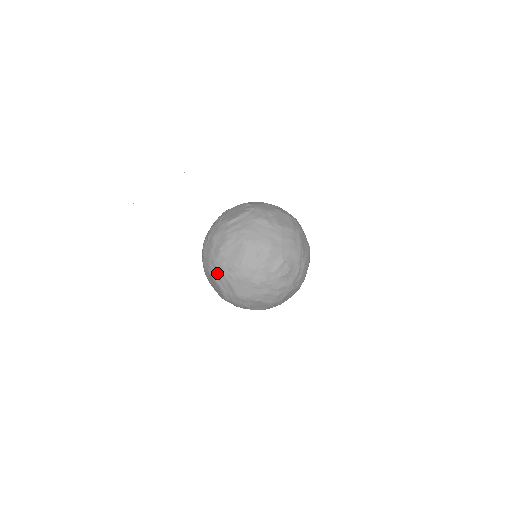
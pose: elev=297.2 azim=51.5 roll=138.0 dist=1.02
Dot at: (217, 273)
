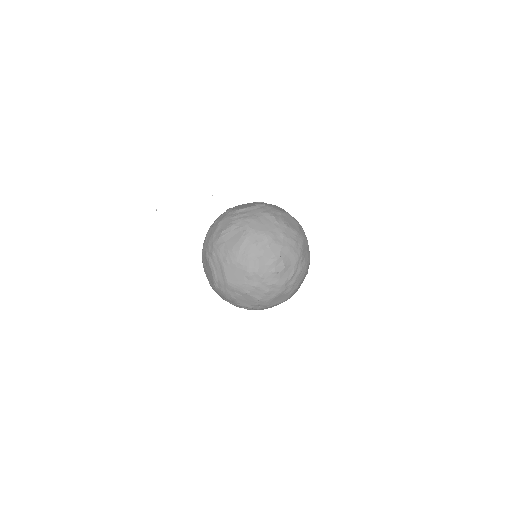
Dot at: (213, 255)
